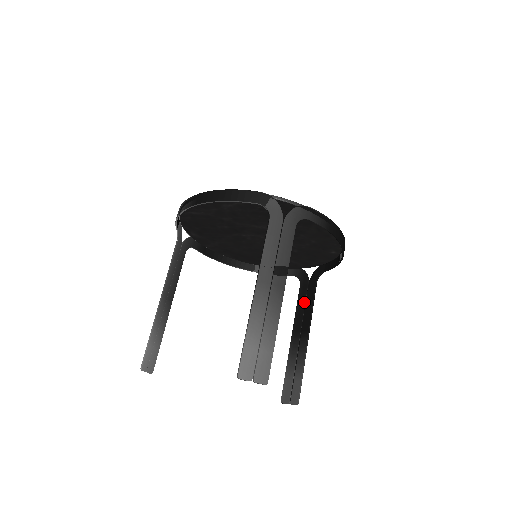
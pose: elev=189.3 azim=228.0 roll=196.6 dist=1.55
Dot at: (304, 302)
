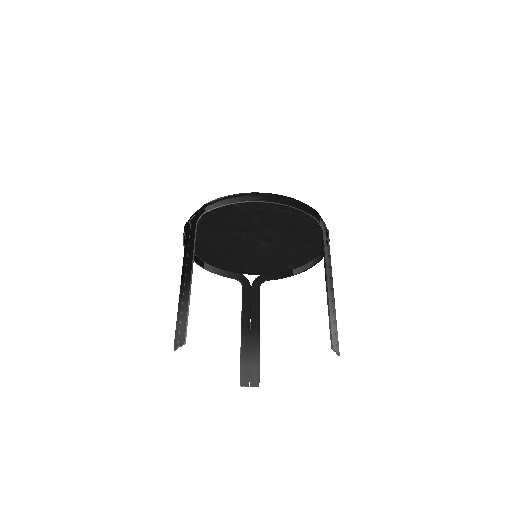
Dot at: (250, 302)
